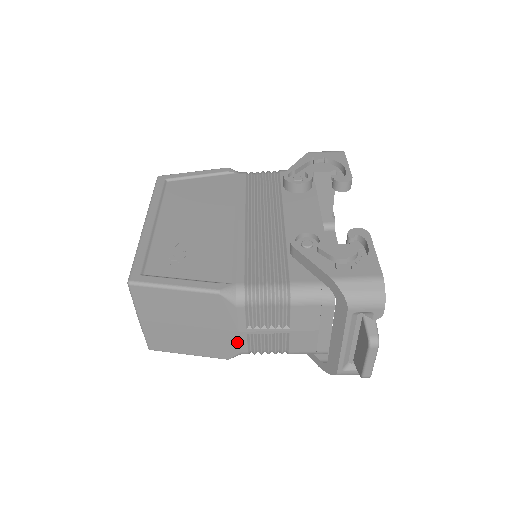
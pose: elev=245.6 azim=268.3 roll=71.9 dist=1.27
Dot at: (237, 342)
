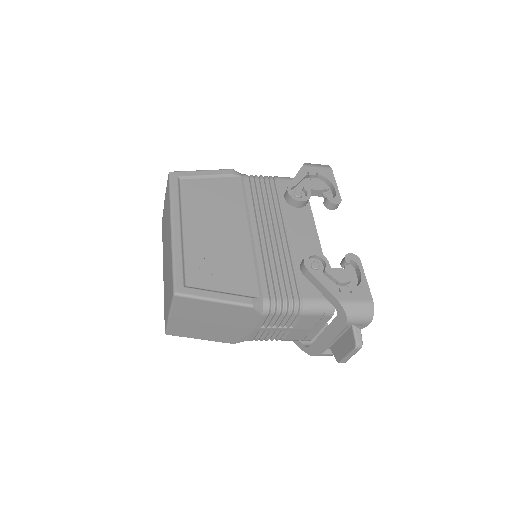
Dot at: (248, 335)
